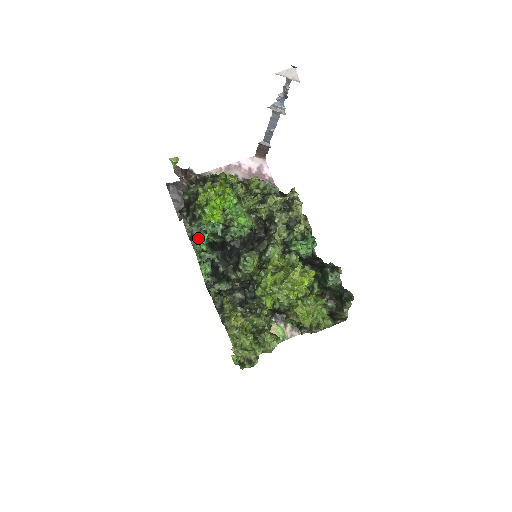
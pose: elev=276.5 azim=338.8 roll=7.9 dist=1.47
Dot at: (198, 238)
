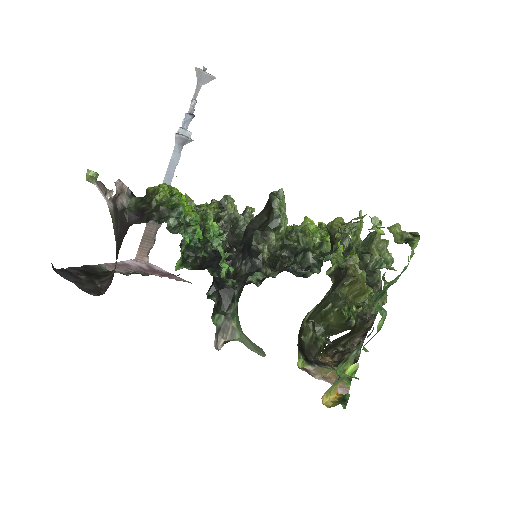
Dot at: (189, 225)
